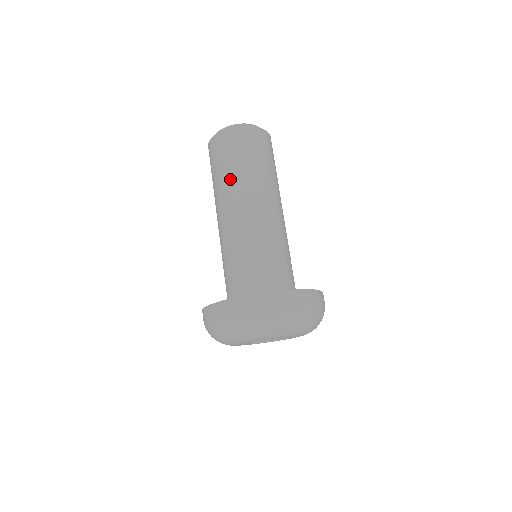
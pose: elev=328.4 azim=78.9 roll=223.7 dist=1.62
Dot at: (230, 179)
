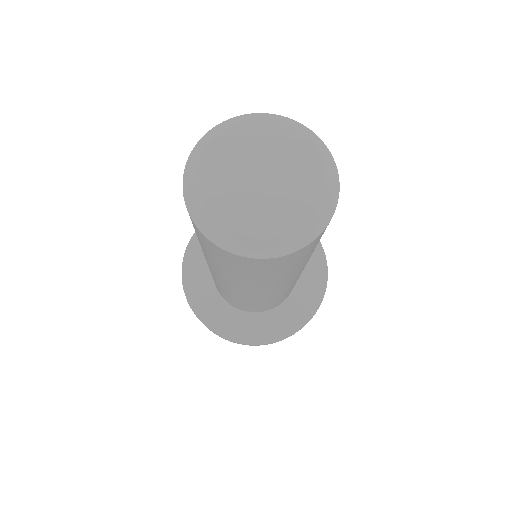
Dot at: (240, 281)
